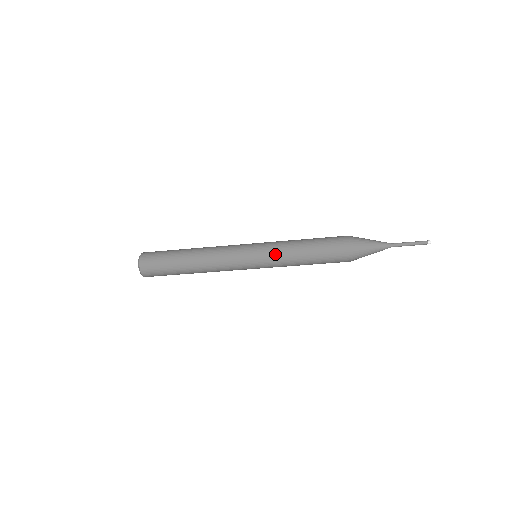
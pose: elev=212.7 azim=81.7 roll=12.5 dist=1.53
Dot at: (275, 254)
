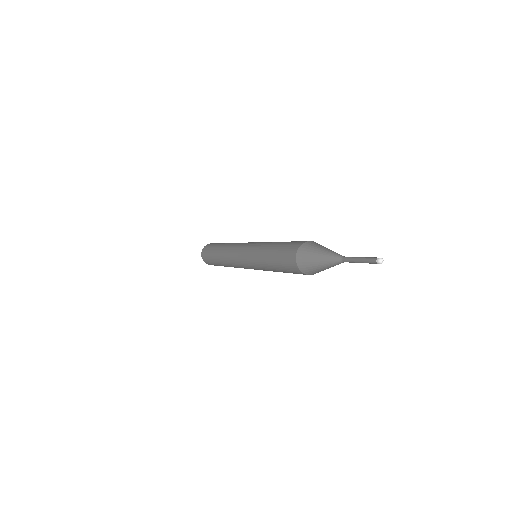
Dot at: (253, 254)
